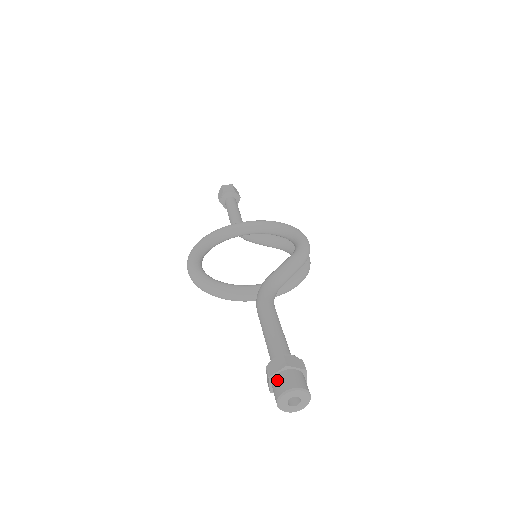
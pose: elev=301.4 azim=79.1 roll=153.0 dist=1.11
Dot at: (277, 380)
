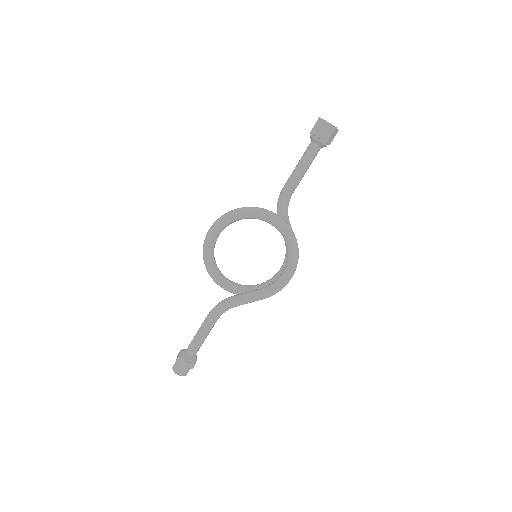
Dot at: (178, 365)
